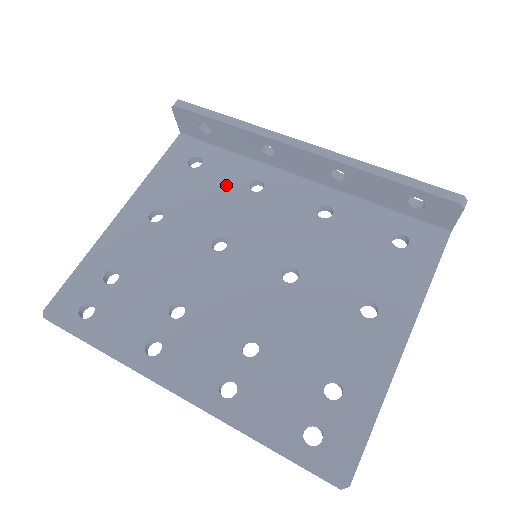
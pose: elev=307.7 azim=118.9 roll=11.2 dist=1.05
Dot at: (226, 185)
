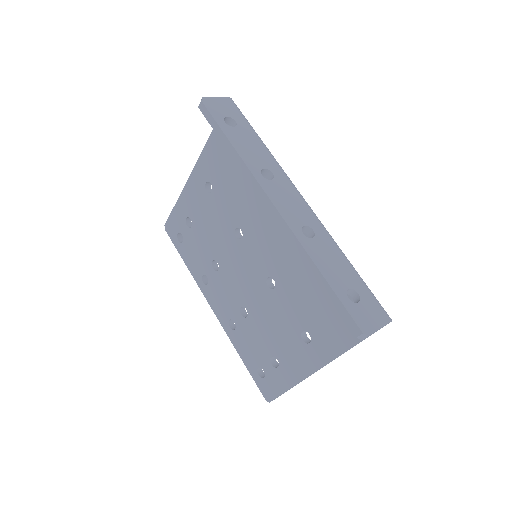
Dot at: (248, 182)
